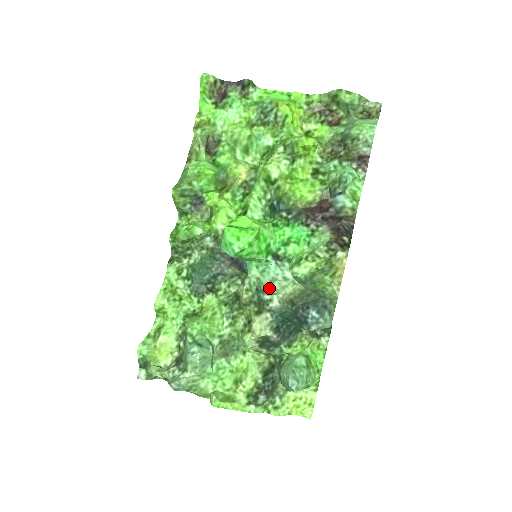
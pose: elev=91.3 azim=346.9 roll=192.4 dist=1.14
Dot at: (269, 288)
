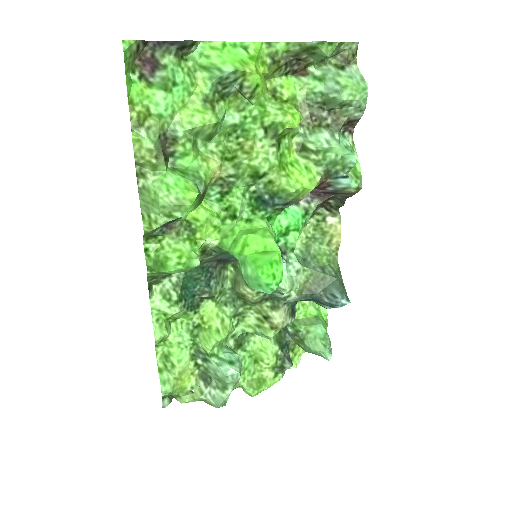
Dot at: occluded
